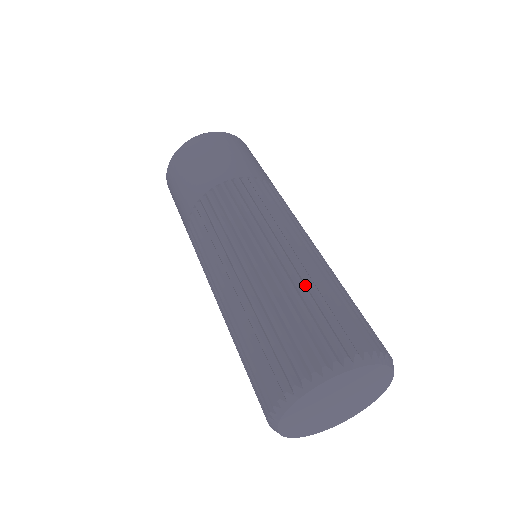
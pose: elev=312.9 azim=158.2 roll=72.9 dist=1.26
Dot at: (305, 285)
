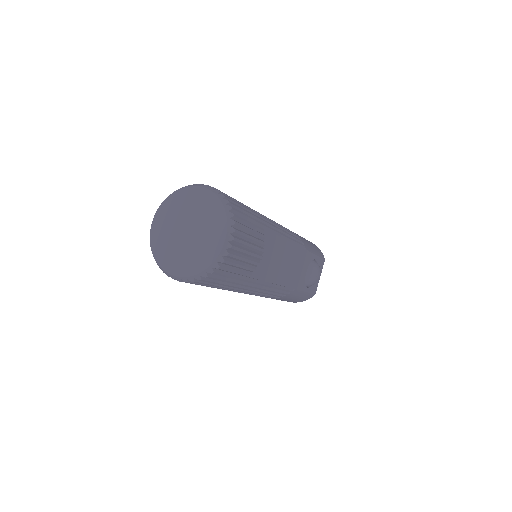
Dot at: occluded
